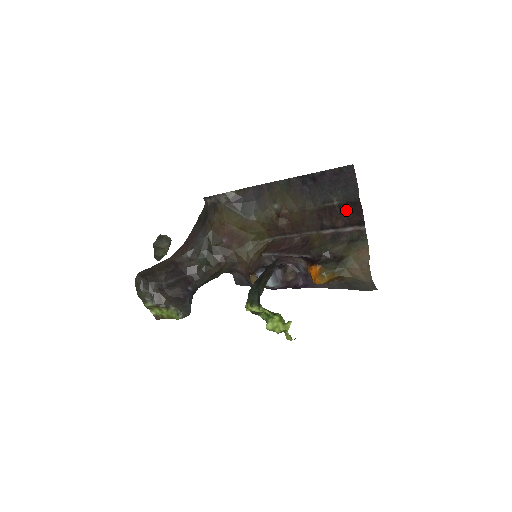
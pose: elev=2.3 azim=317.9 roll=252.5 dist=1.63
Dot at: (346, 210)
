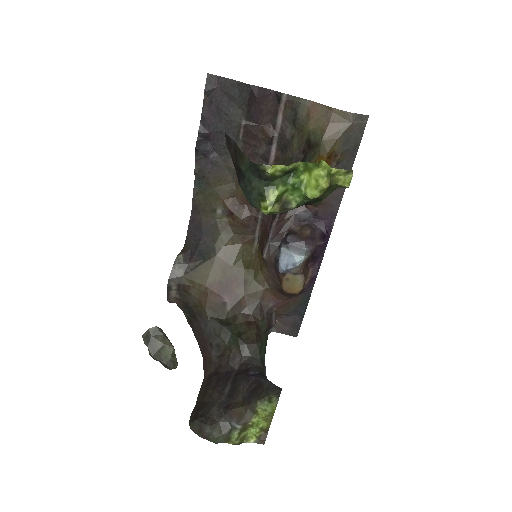
Dot at: (256, 111)
